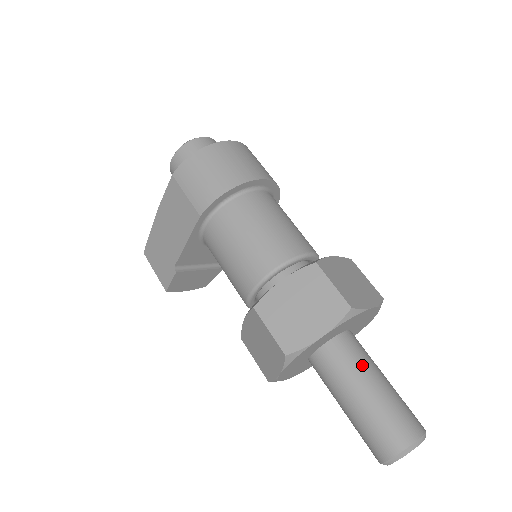
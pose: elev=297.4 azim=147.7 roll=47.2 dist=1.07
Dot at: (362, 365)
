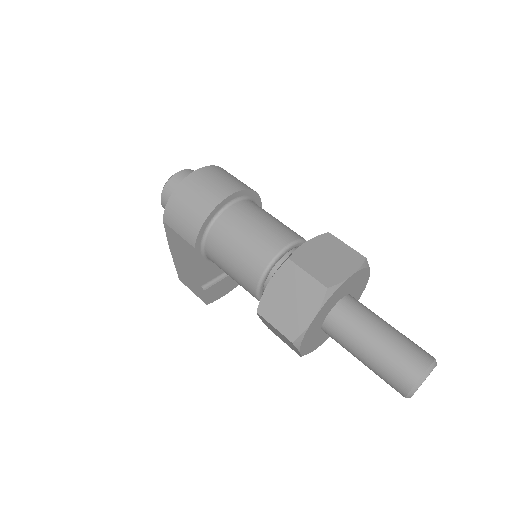
Dot at: (362, 325)
